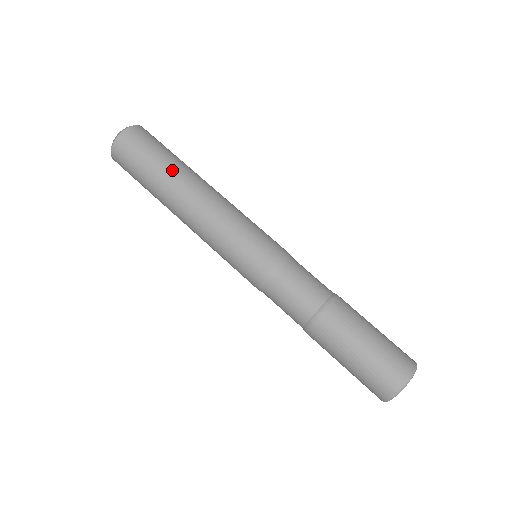
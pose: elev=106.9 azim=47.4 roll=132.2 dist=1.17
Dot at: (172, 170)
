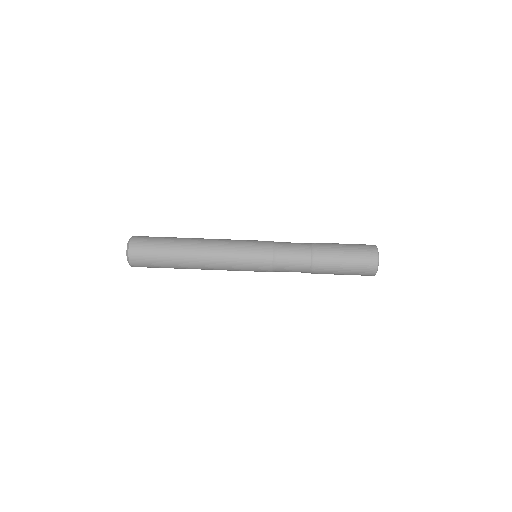
Dot at: (178, 239)
